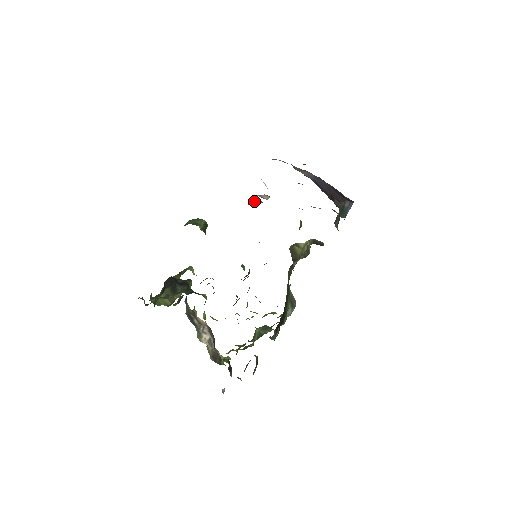
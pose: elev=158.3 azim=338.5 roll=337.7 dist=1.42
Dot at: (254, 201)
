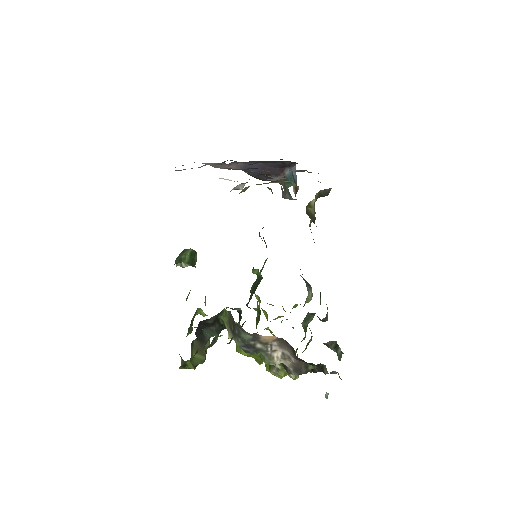
Dot at: (242, 190)
